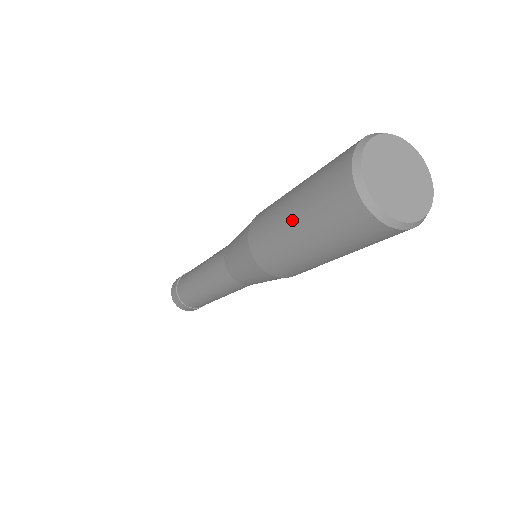
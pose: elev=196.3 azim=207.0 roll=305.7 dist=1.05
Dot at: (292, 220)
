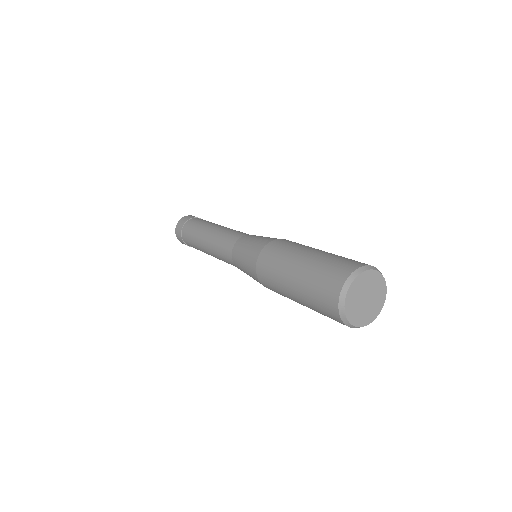
Dot at: (299, 264)
